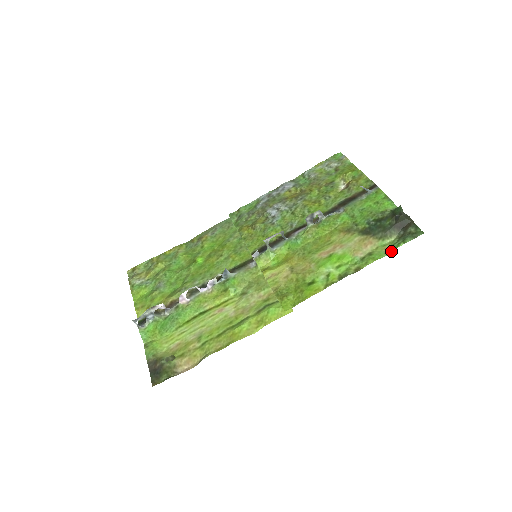
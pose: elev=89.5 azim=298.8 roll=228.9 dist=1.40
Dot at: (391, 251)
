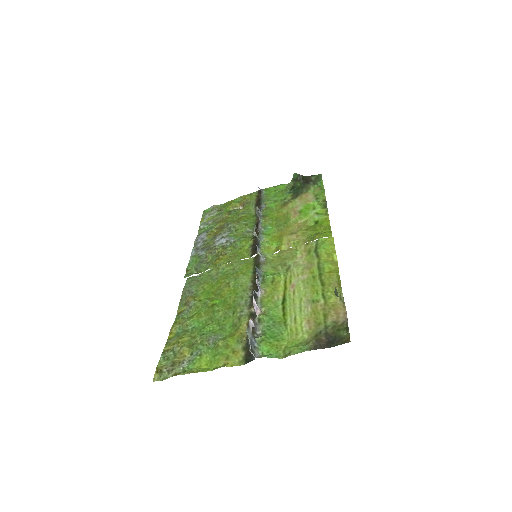
Dot at: (323, 186)
